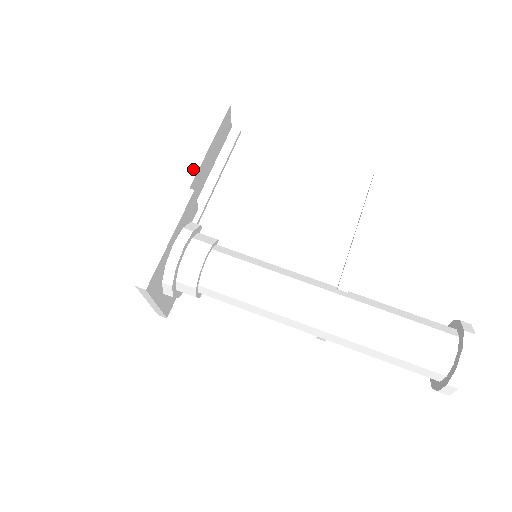
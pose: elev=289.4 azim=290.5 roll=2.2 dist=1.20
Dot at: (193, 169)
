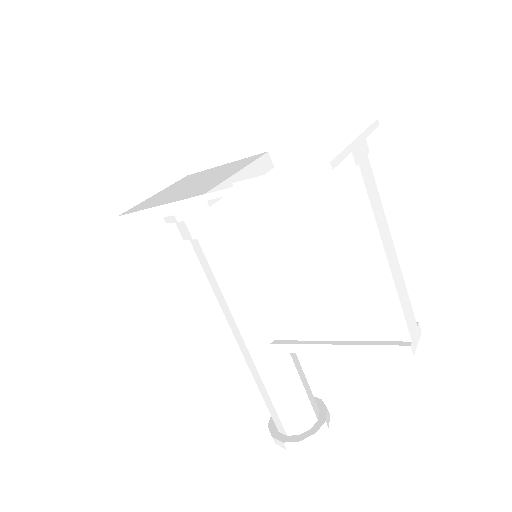
Dot at: (225, 189)
